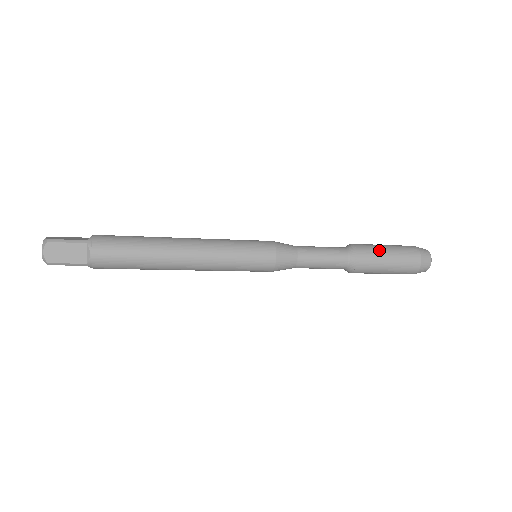
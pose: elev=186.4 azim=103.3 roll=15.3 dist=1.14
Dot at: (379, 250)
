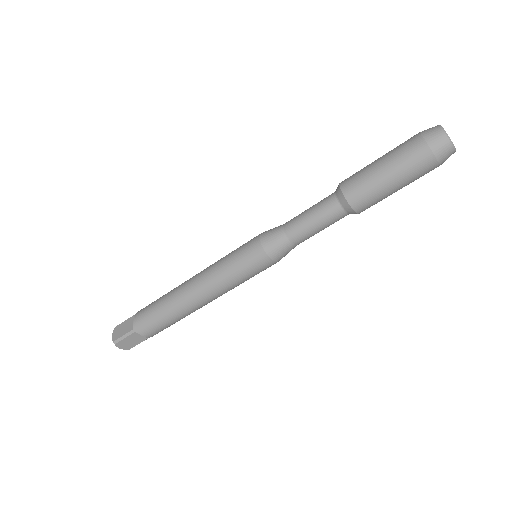
Dot at: (366, 166)
